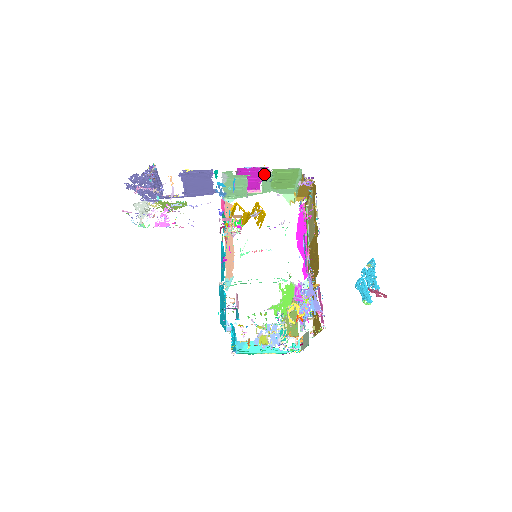
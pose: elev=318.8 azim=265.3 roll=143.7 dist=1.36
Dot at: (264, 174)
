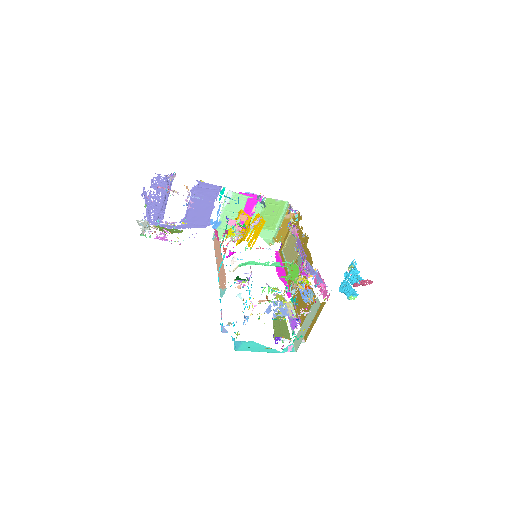
Dot at: (258, 204)
